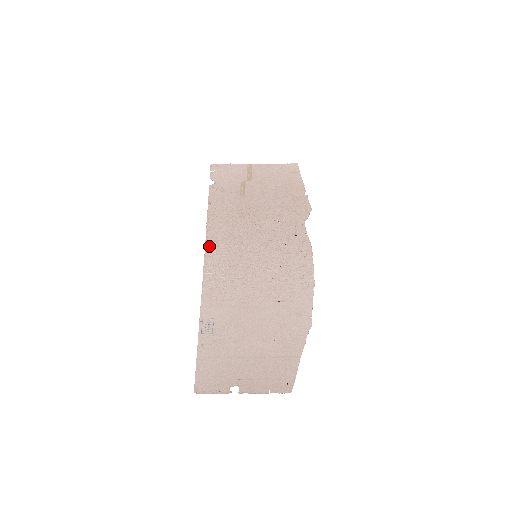
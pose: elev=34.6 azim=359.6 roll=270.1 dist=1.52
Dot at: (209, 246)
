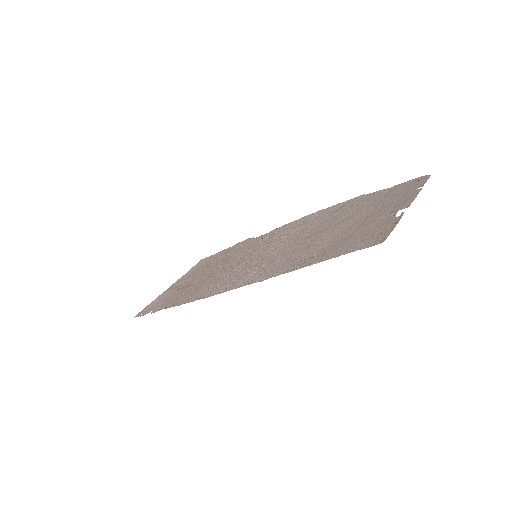
Dot at: (209, 294)
